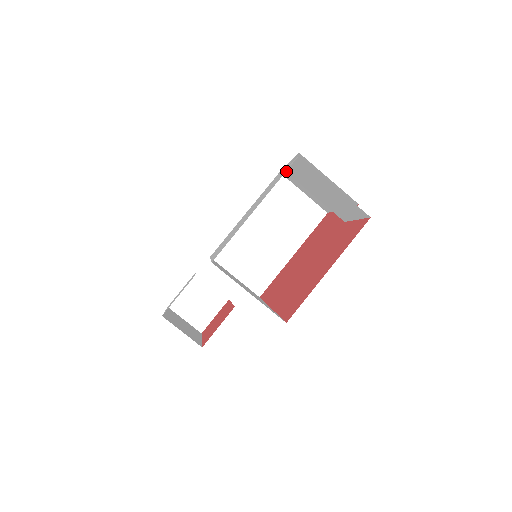
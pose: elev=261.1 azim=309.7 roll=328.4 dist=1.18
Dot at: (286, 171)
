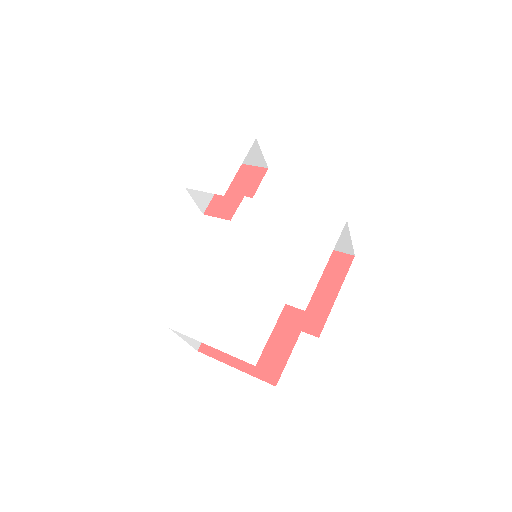
Dot at: occluded
